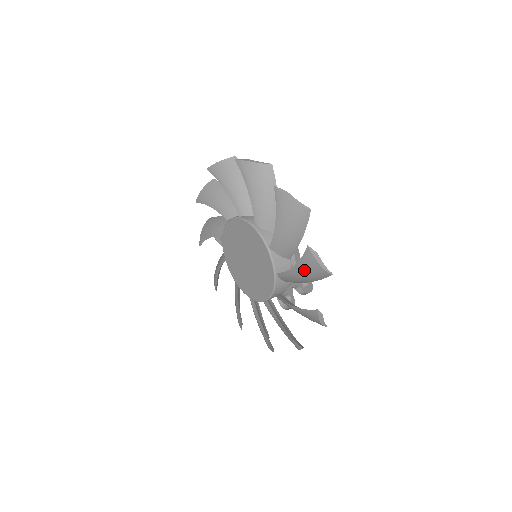
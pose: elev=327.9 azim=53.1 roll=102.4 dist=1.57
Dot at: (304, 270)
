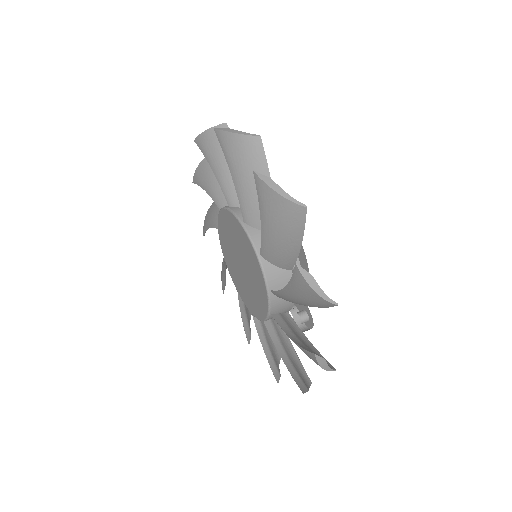
Dot at: occluded
